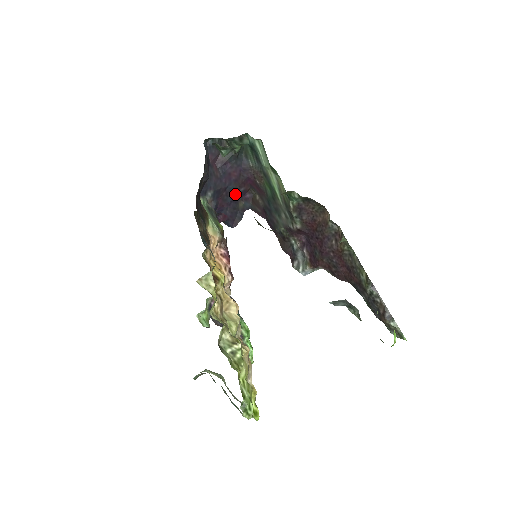
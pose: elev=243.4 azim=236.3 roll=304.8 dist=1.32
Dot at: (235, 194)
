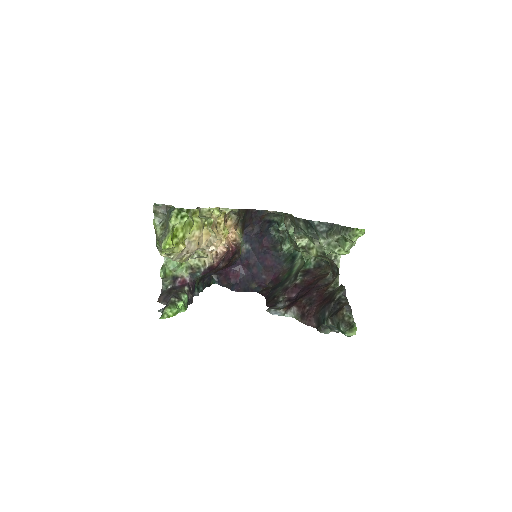
Dot at: (257, 273)
